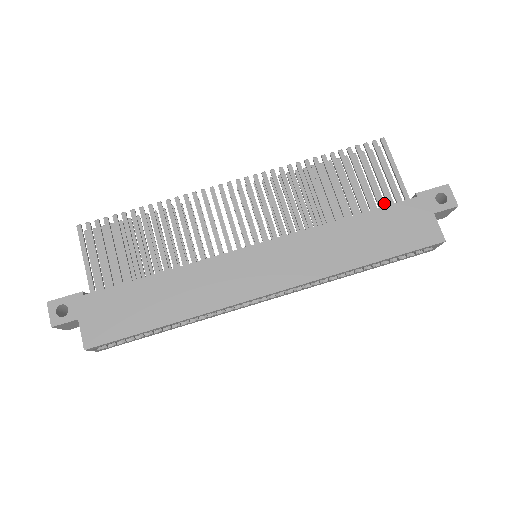
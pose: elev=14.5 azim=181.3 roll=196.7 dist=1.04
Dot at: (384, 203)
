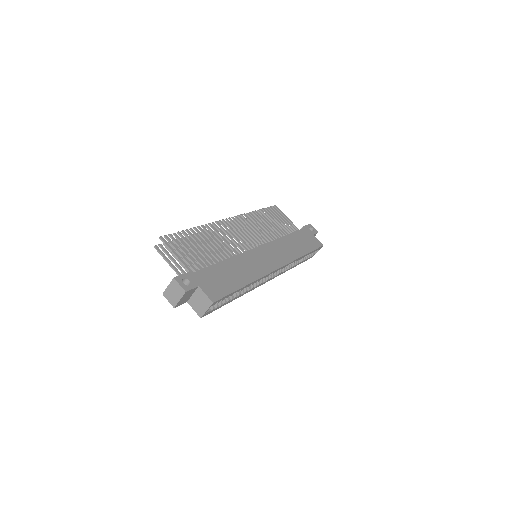
Dot at: occluded
